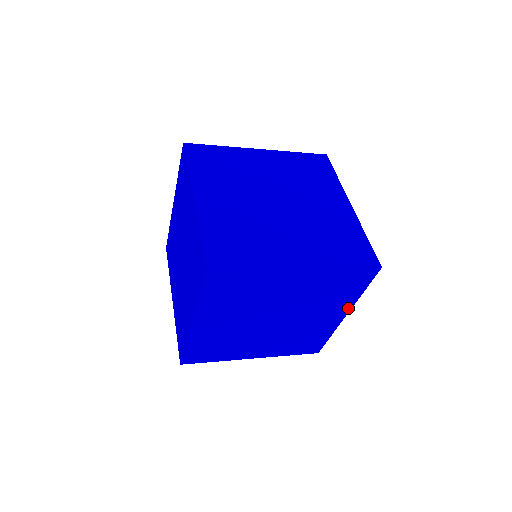
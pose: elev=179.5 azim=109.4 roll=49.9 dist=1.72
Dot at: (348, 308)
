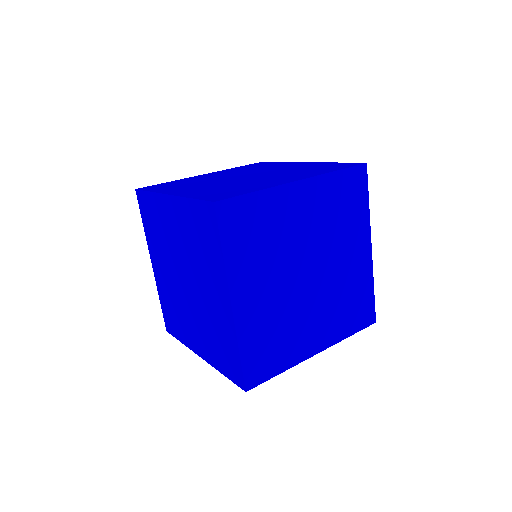
Dot at: occluded
